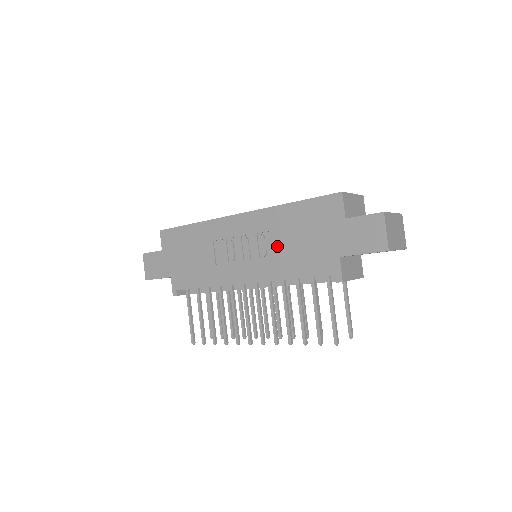
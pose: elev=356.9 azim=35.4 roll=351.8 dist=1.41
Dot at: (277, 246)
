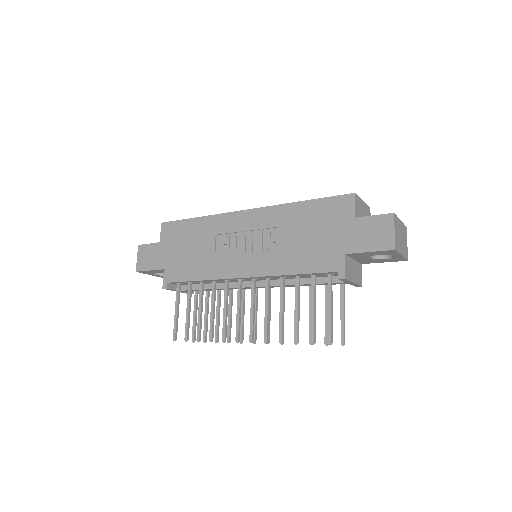
Dot at: (282, 242)
